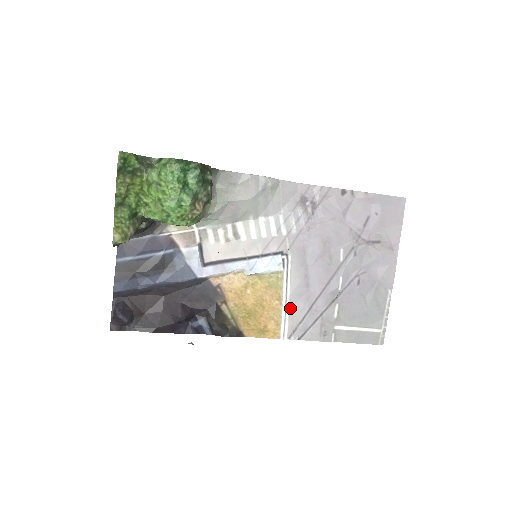
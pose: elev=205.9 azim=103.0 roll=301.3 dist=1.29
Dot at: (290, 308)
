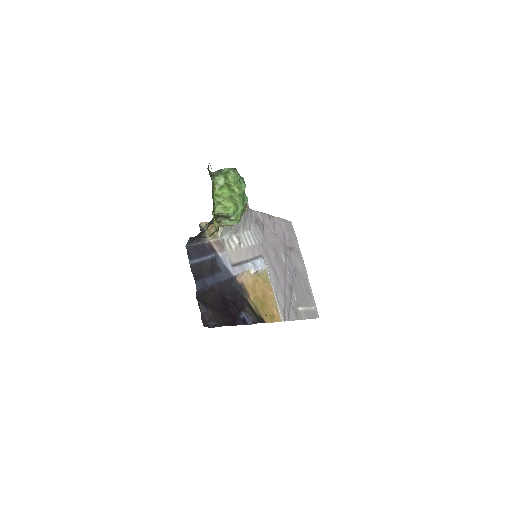
Dot at: (277, 297)
